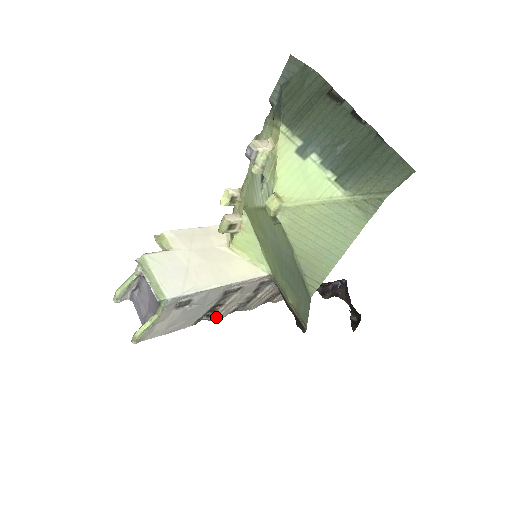
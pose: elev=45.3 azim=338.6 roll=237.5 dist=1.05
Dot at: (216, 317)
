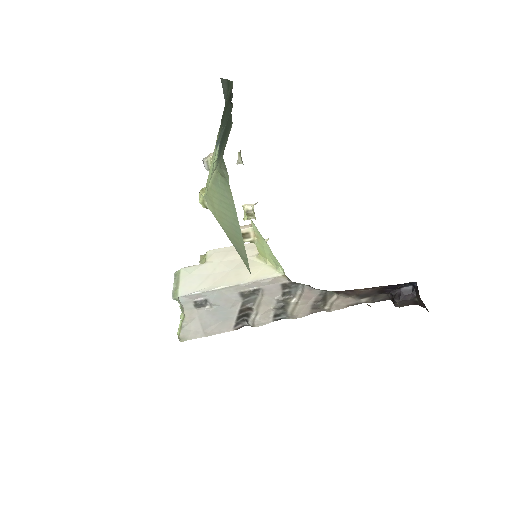
Dot at: (255, 322)
